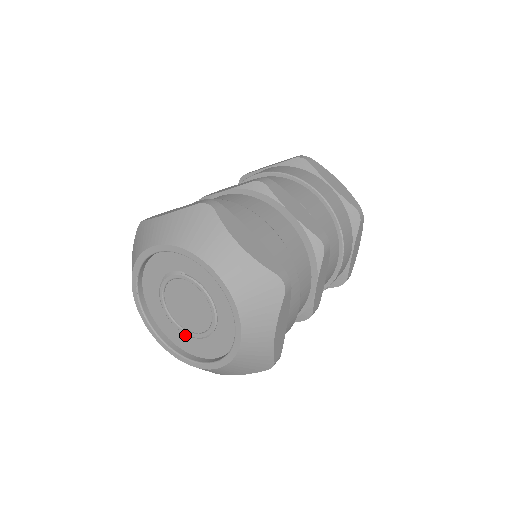
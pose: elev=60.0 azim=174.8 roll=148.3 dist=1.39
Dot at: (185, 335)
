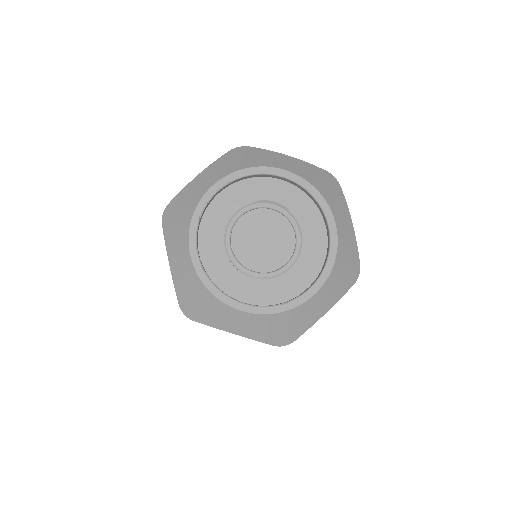
Dot at: (231, 266)
